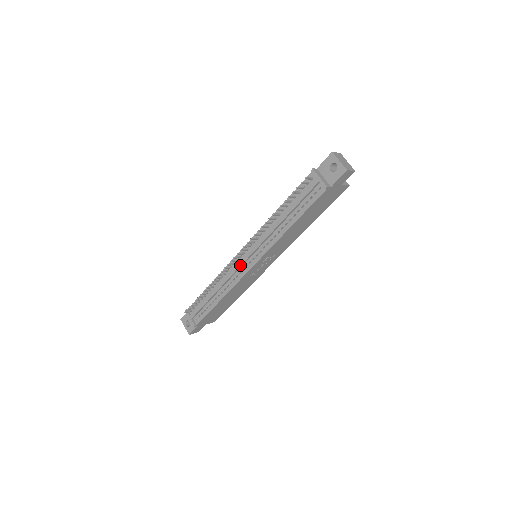
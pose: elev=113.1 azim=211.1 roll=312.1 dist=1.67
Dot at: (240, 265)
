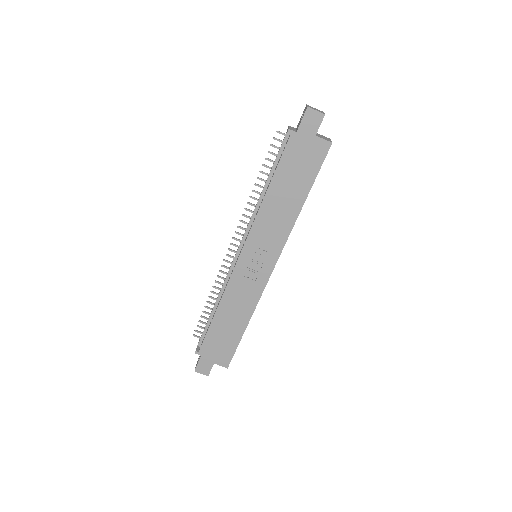
Dot at: (233, 259)
